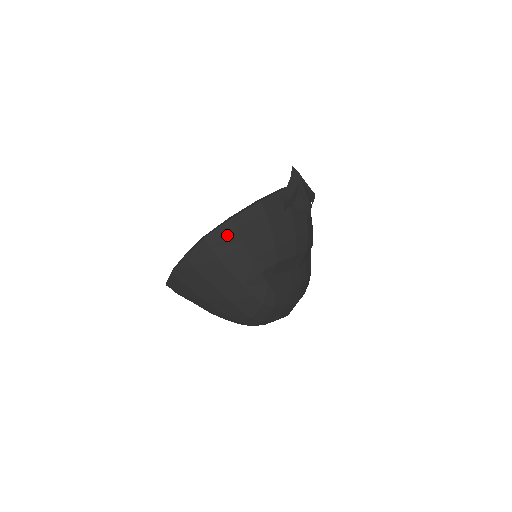
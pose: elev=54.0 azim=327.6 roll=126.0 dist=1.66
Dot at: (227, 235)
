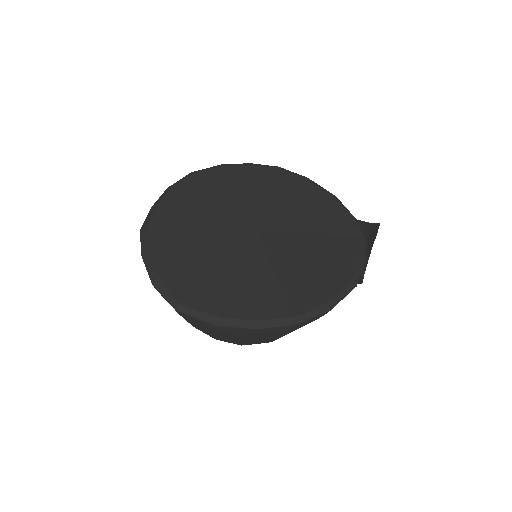
Dot at: (313, 320)
